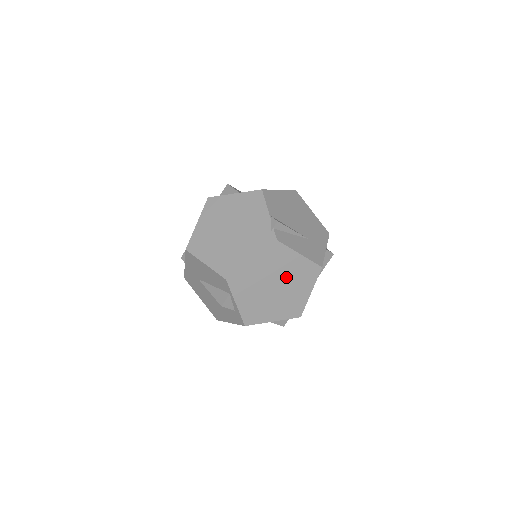
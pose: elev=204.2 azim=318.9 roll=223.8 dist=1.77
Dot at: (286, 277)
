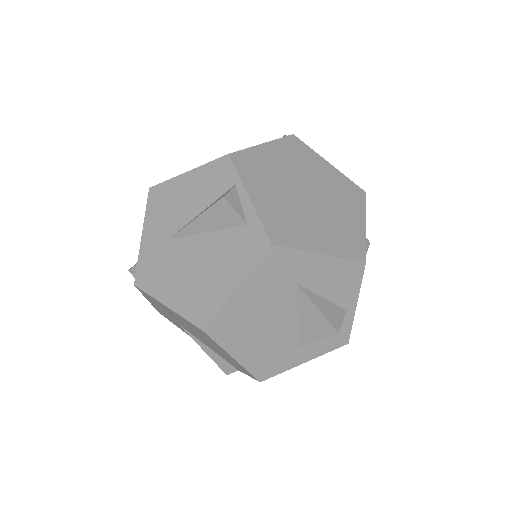
Dot at: (320, 187)
